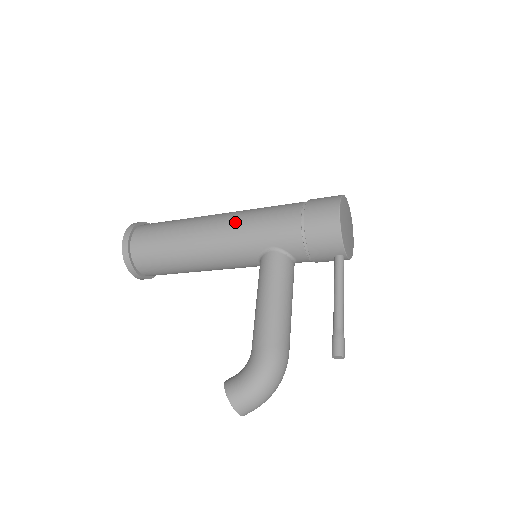
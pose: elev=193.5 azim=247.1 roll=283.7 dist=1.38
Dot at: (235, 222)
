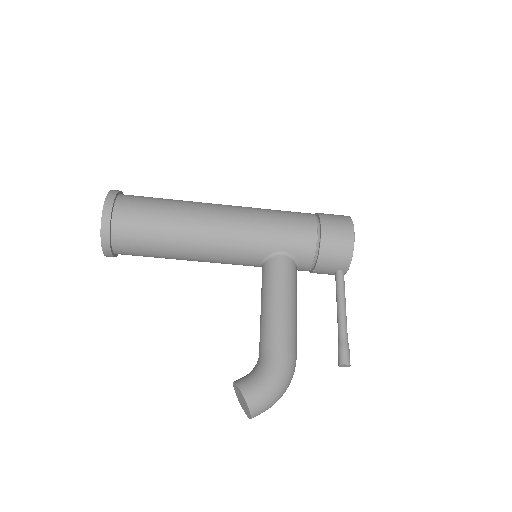
Dot at: (248, 218)
